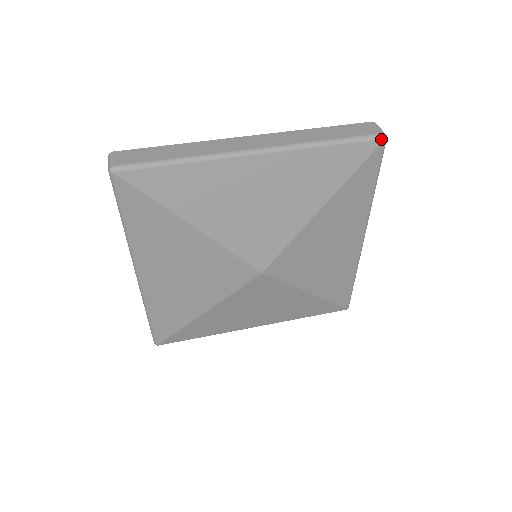
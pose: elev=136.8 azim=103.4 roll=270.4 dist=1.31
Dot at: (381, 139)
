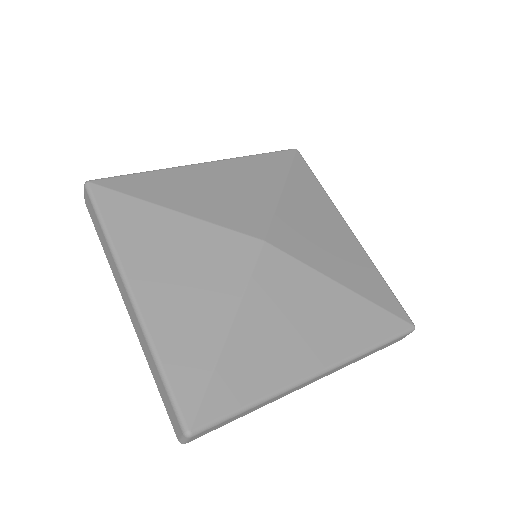
Dot at: (294, 149)
